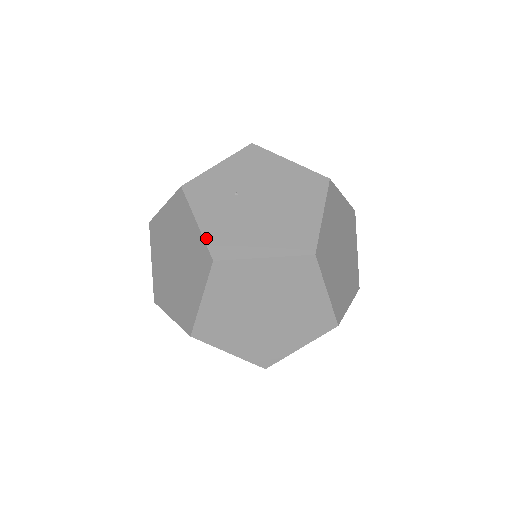
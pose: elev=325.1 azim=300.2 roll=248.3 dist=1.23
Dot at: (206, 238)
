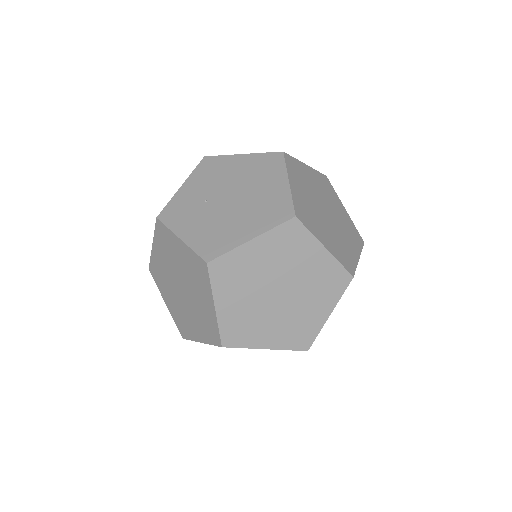
Dot at: (193, 248)
